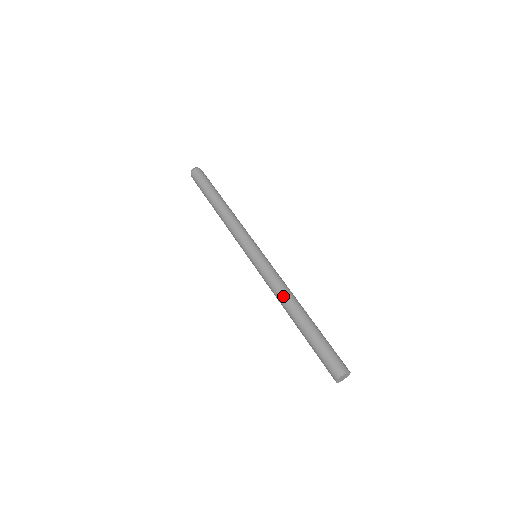
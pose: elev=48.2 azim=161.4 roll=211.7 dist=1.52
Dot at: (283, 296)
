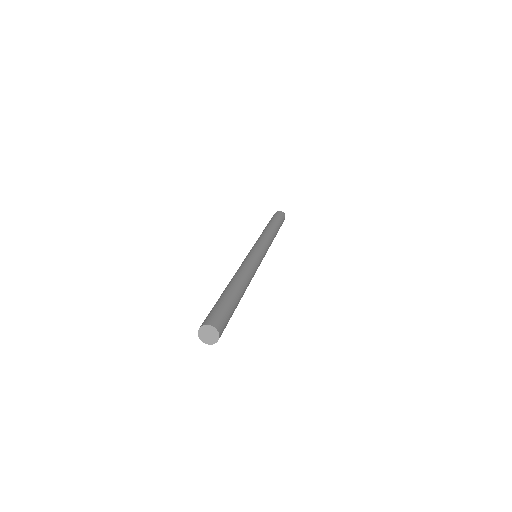
Dot at: (235, 274)
